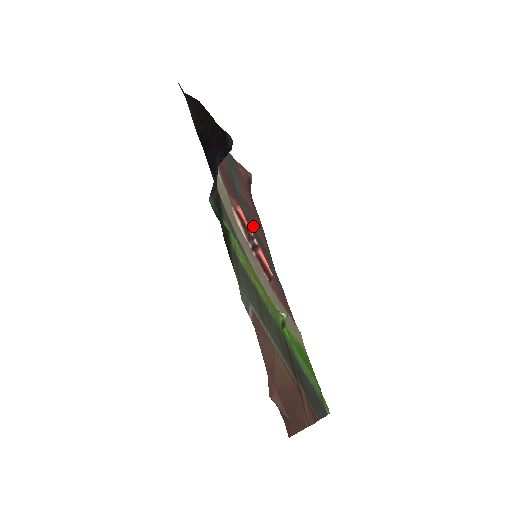
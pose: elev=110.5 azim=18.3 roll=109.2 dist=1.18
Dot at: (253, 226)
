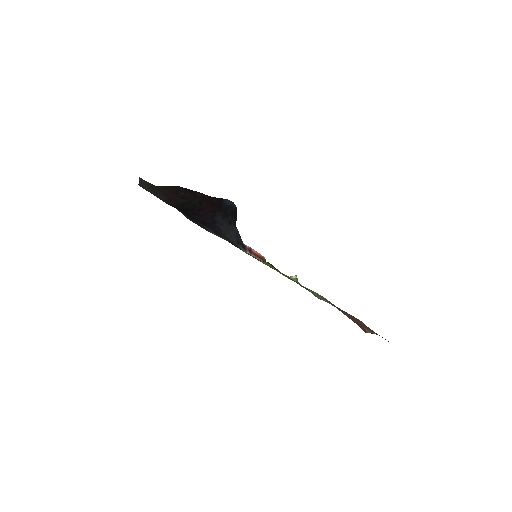
Dot at: occluded
